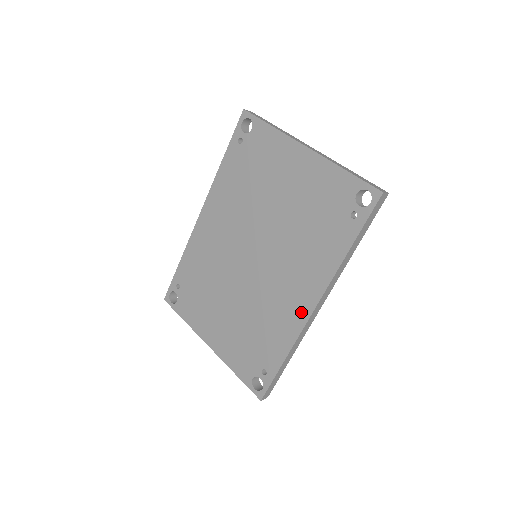
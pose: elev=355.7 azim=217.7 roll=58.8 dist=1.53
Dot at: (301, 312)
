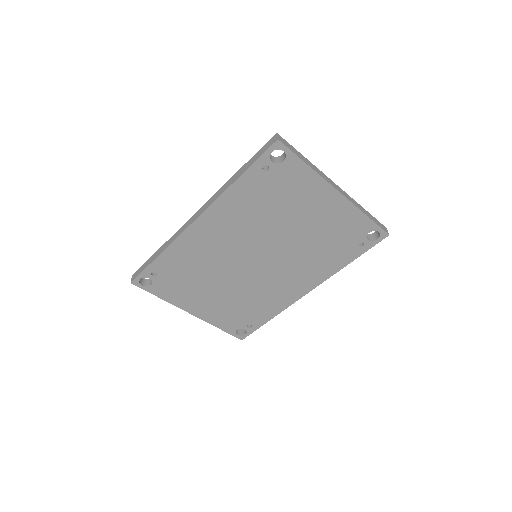
Dot at: (295, 295)
